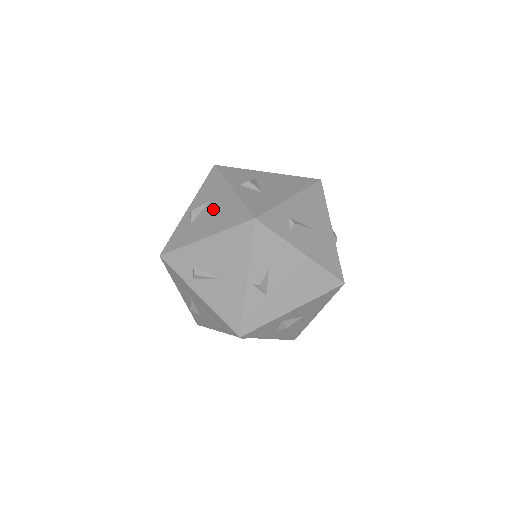
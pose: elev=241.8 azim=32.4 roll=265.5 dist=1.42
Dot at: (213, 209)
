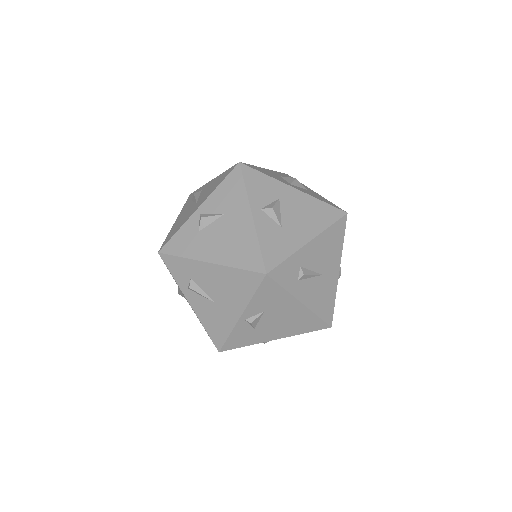
Dot at: (225, 229)
